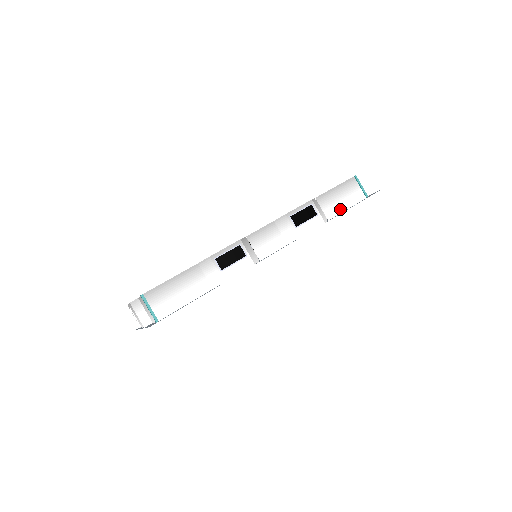
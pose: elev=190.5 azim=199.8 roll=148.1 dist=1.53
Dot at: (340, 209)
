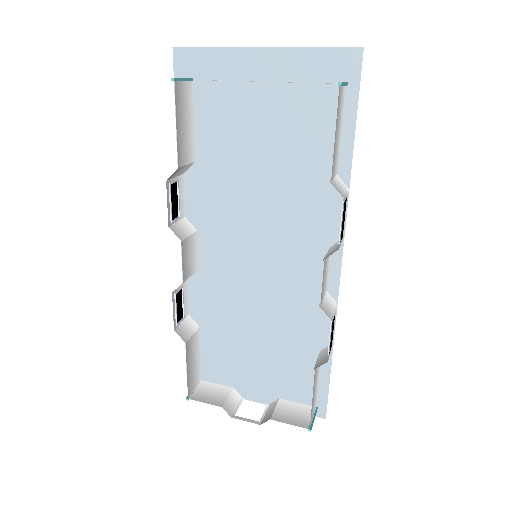
Dot at: (339, 145)
